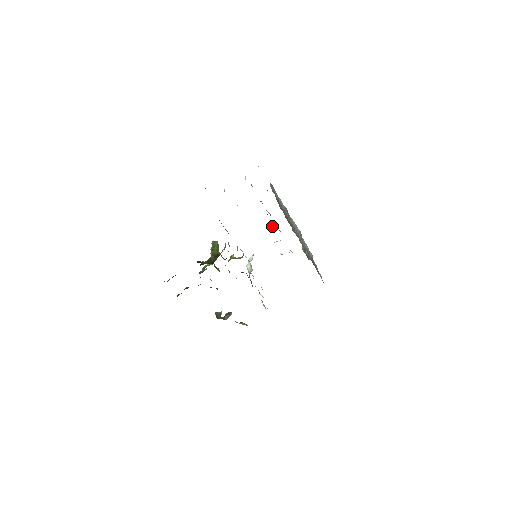
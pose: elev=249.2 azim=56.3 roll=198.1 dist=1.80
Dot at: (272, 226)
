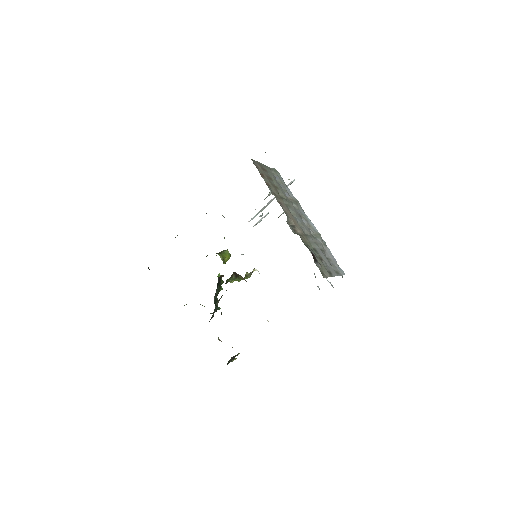
Dot at: occluded
